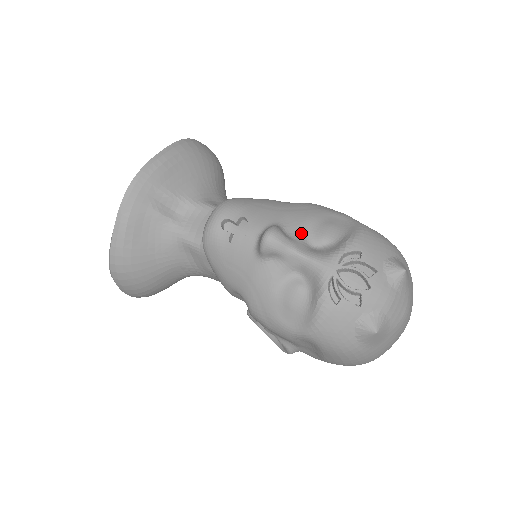
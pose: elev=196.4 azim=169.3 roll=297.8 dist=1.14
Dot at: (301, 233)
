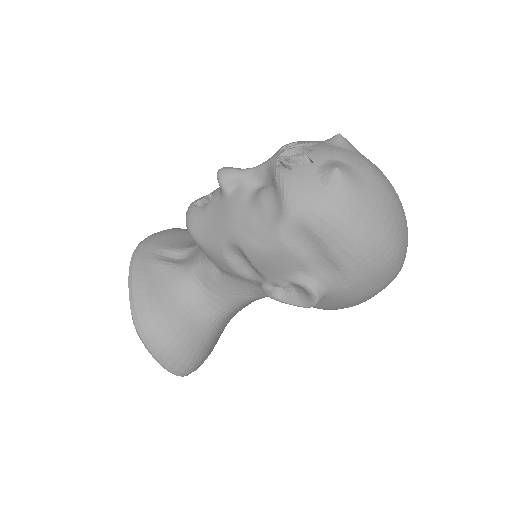
Dot at: occluded
